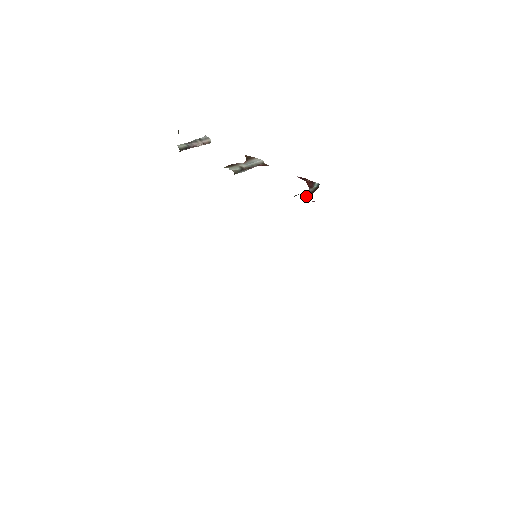
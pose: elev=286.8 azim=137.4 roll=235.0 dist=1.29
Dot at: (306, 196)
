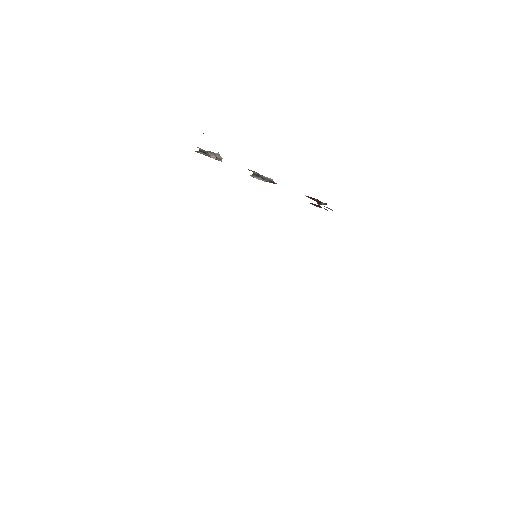
Dot at: occluded
